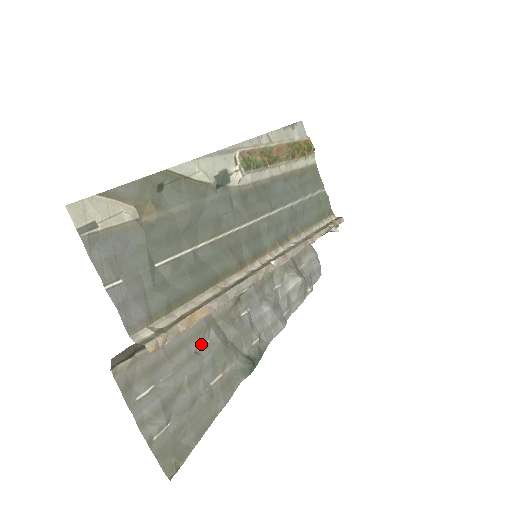
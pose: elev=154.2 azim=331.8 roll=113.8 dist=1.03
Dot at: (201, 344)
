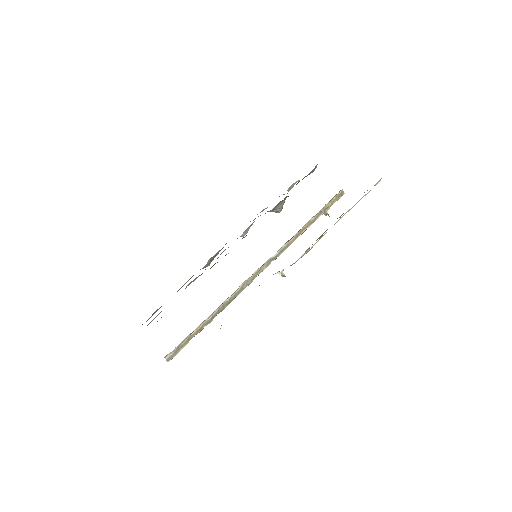
Dot at: occluded
